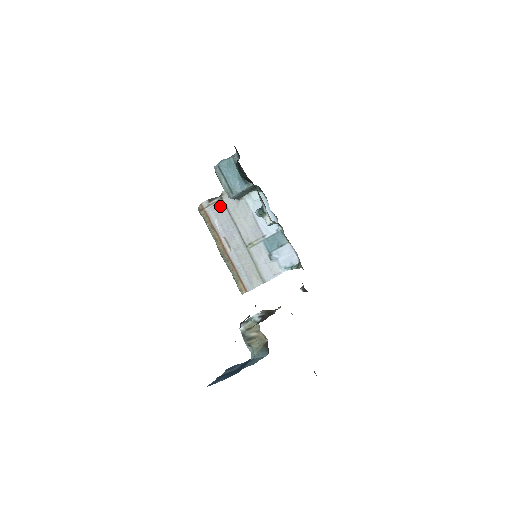
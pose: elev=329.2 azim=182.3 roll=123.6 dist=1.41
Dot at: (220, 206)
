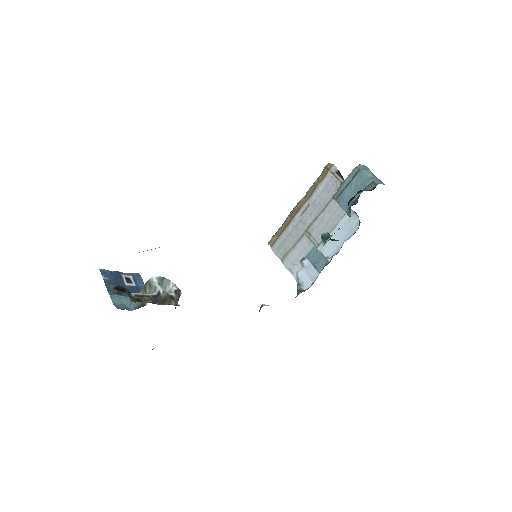
Dot at: (336, 186)
